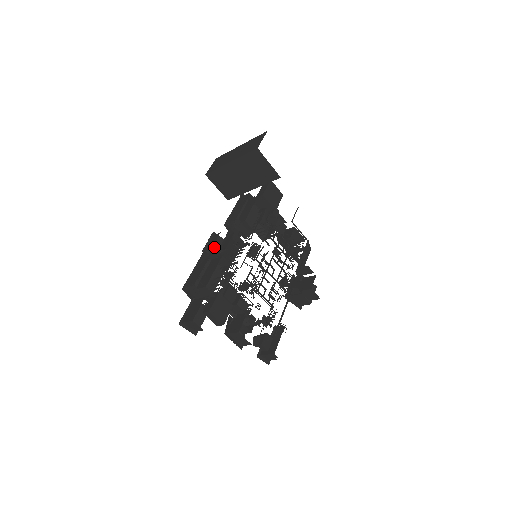
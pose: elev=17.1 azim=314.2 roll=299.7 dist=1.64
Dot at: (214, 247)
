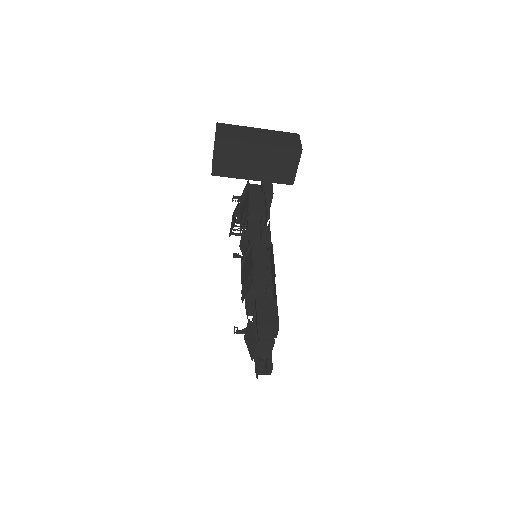
Dot at: occluded
